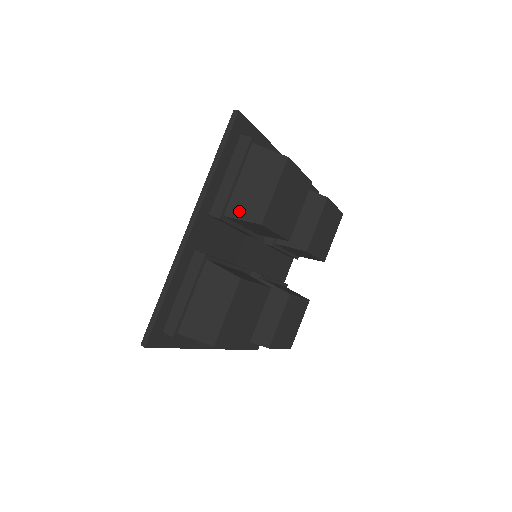
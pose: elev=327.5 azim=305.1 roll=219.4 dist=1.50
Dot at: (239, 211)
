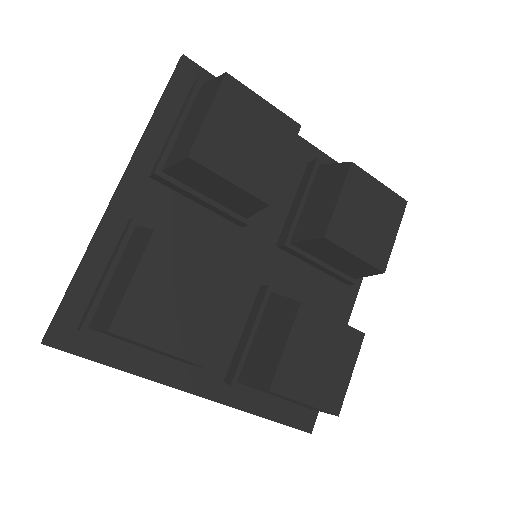
Dot at: (174, 157)
